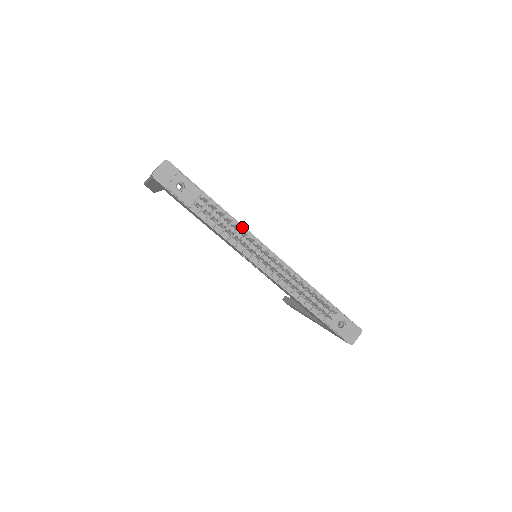
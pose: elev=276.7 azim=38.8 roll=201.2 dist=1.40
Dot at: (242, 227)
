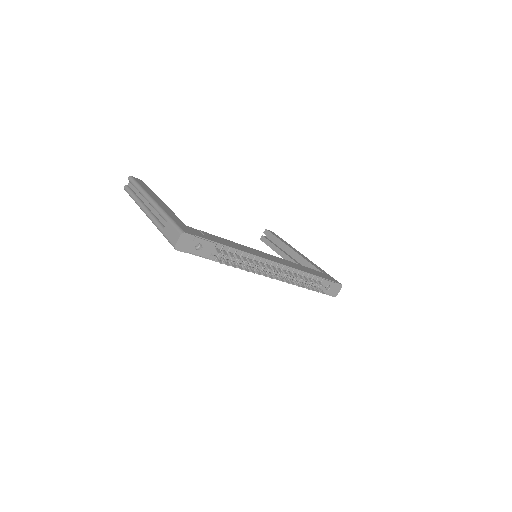
Dot at: (250, 255)
